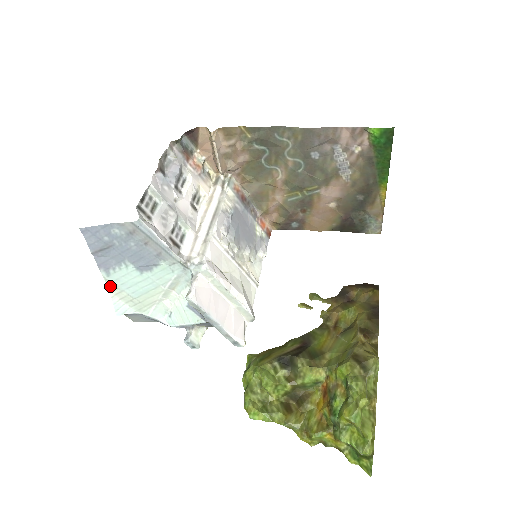
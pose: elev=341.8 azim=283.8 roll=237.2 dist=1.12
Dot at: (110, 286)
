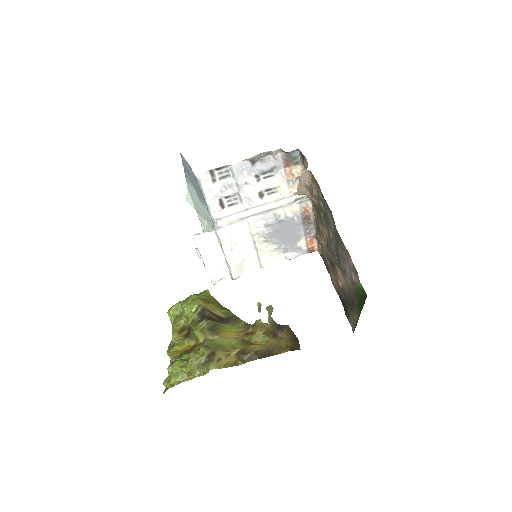
Dot at: (188, 186)
